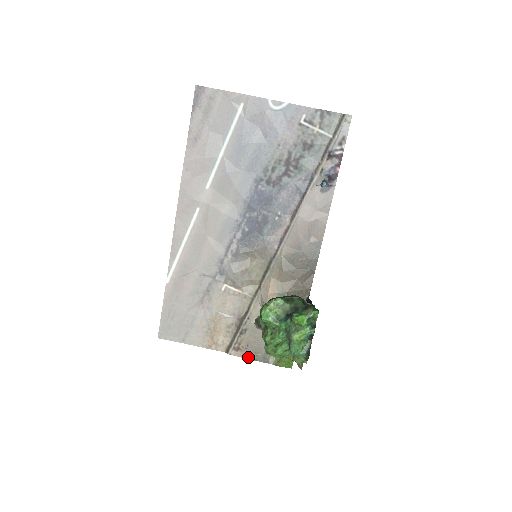
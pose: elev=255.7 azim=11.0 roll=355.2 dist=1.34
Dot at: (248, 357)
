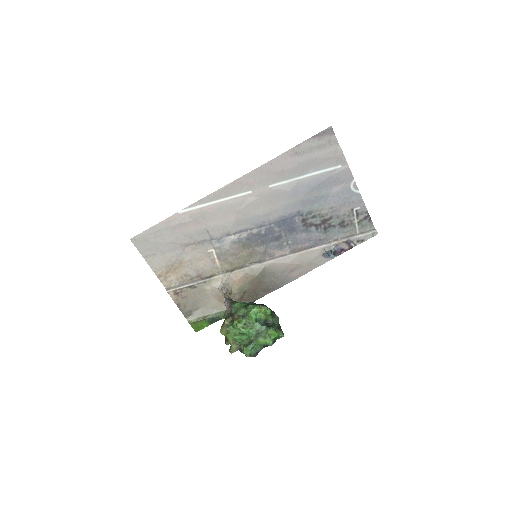
Dot at: (178, 304)
